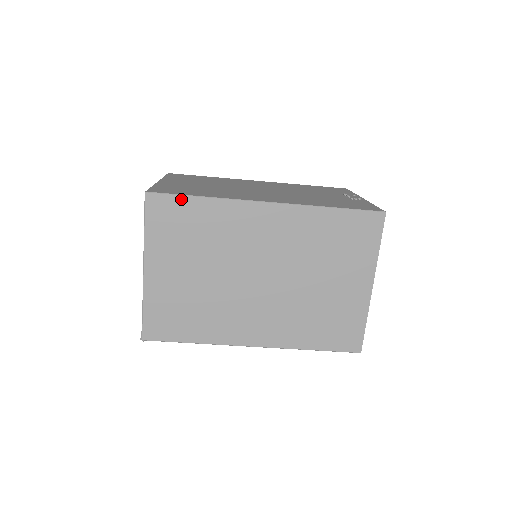
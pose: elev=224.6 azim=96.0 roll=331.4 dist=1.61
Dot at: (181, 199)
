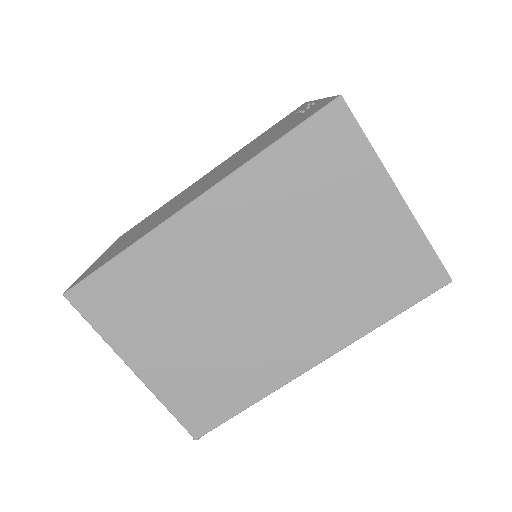
Dot at: (103, 273)
